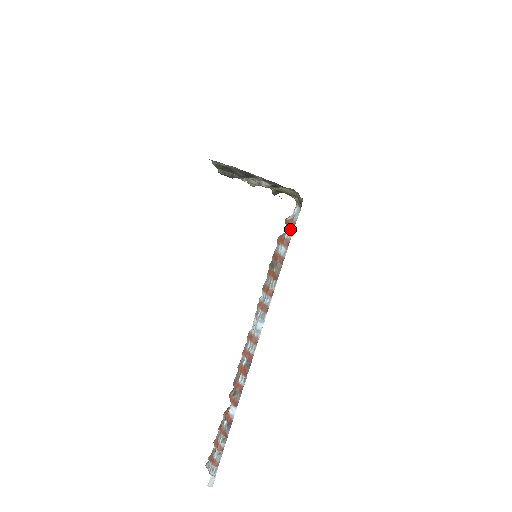
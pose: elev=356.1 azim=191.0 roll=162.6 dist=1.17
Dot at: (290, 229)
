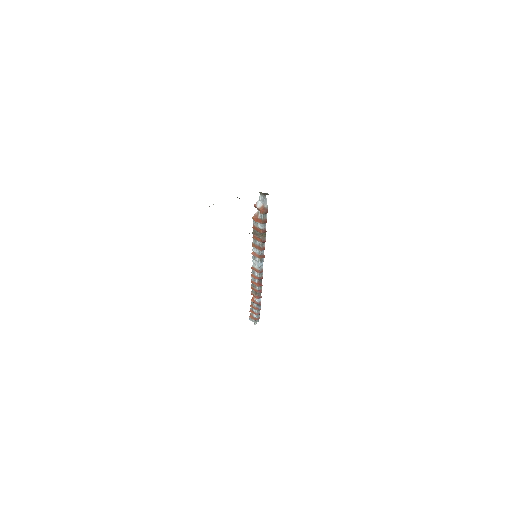
Dot at: (264, 214)
